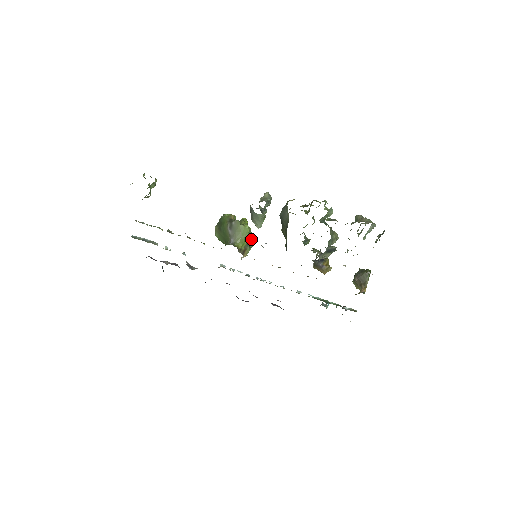
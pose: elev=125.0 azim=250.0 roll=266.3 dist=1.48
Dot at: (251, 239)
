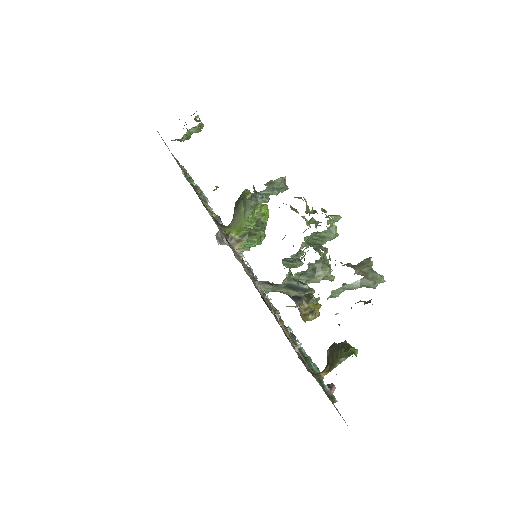
Dot at: (259, 232)
